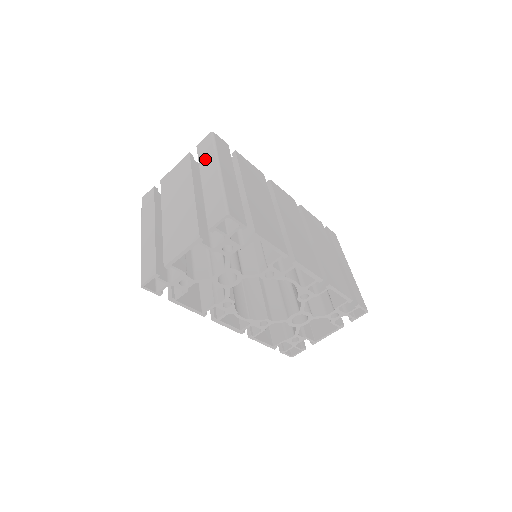
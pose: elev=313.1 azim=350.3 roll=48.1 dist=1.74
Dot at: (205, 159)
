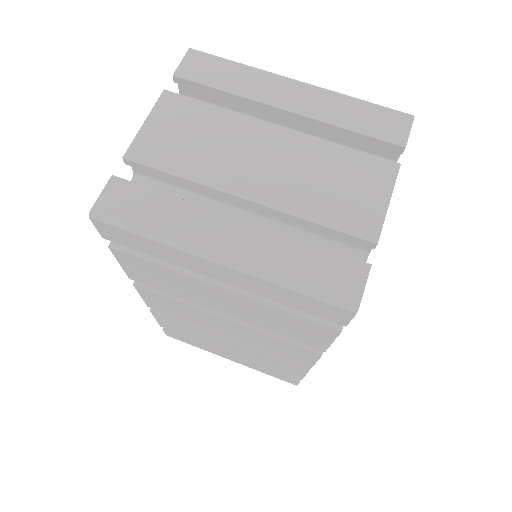
Dot at: (238, 81)
